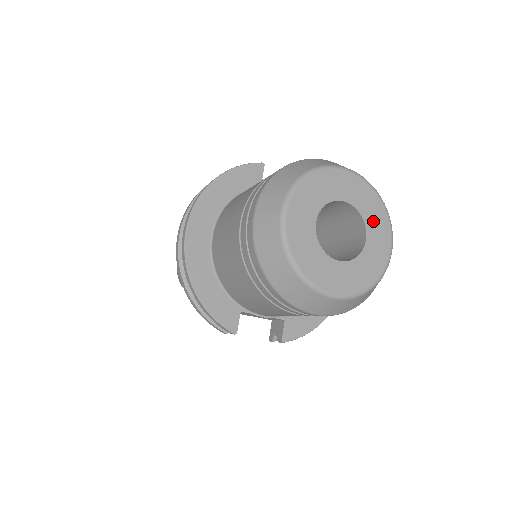
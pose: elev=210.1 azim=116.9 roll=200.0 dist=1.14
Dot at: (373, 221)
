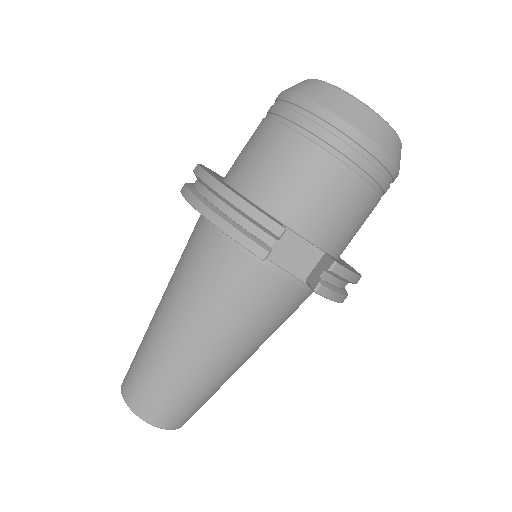
Dot at: occluded
